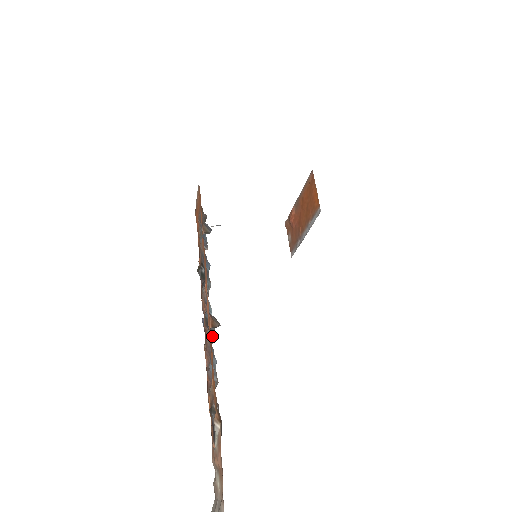
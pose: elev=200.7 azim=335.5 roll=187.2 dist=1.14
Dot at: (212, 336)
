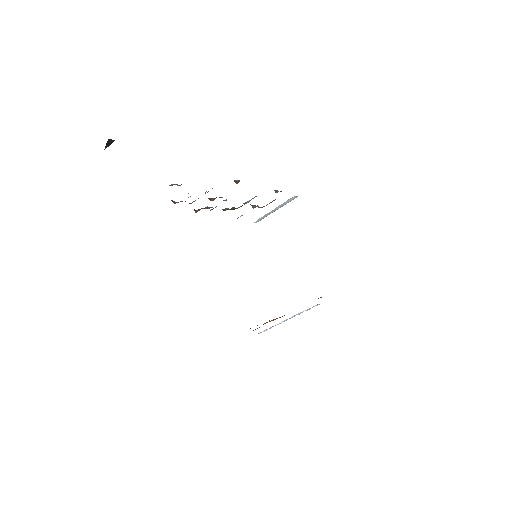
Dot at: (211, 200)
